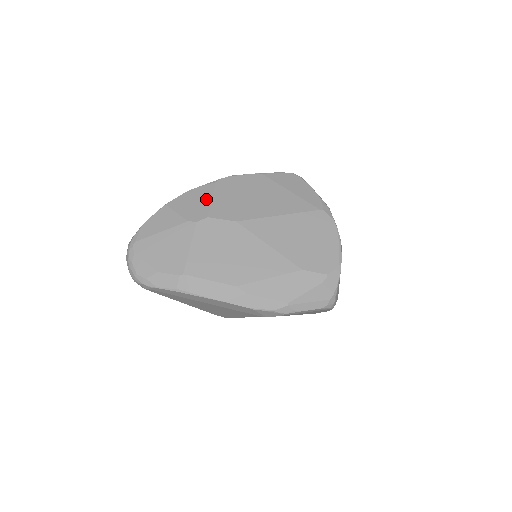
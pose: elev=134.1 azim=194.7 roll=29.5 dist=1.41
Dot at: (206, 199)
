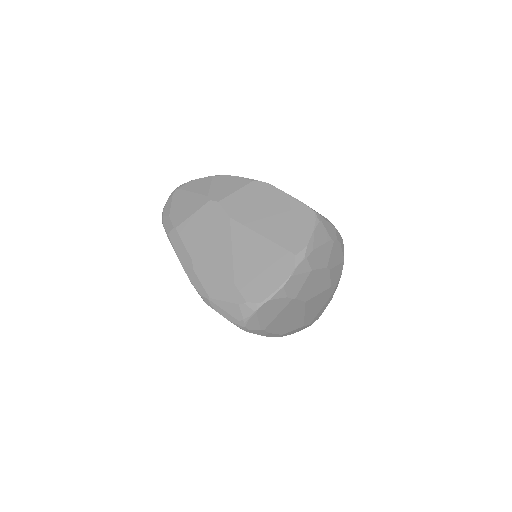
Dot at: (233, 189)
